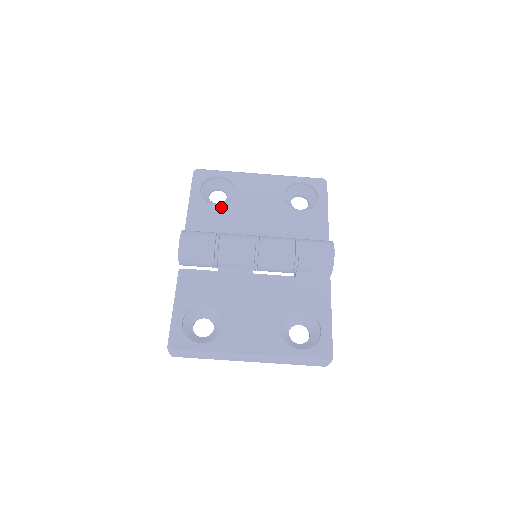
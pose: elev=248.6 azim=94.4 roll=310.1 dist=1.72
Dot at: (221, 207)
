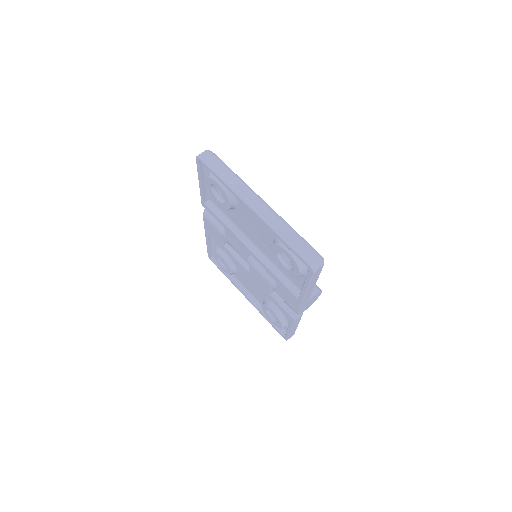
Dot at: occluded
